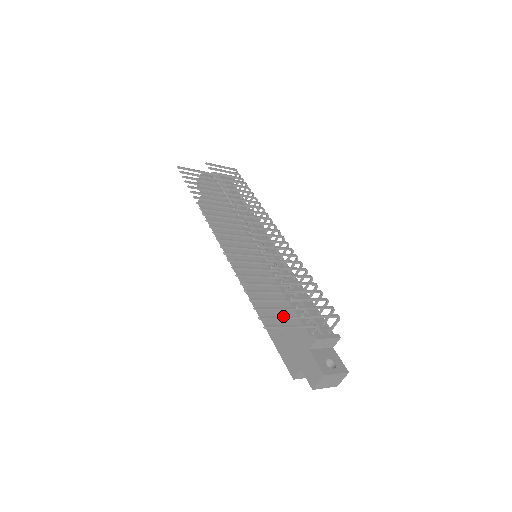
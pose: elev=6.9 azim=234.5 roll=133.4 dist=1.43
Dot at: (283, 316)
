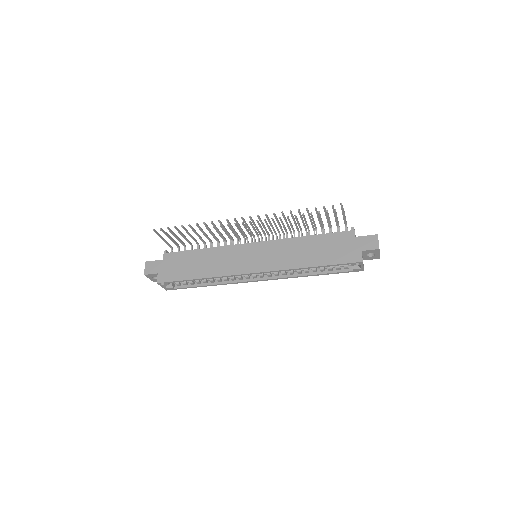
Dot at: (334, 214)
